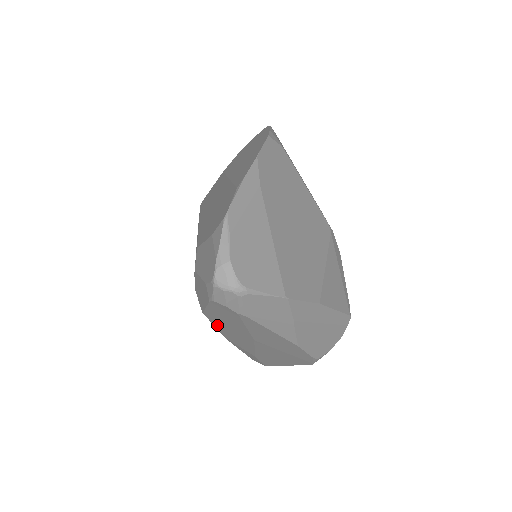
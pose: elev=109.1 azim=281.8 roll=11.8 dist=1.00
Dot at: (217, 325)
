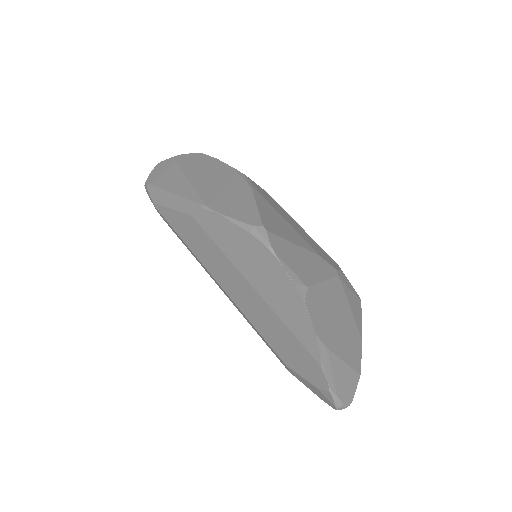
Dot at: occluded
